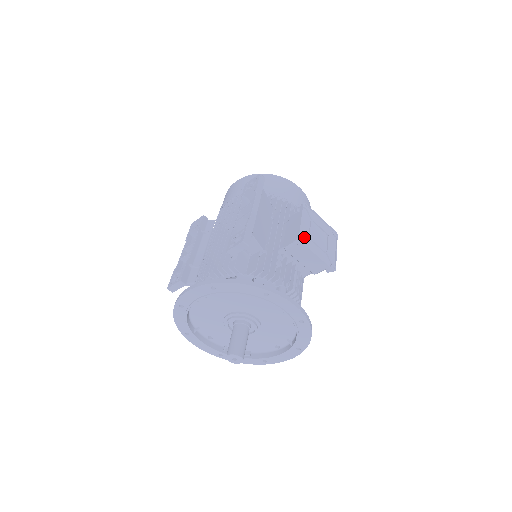
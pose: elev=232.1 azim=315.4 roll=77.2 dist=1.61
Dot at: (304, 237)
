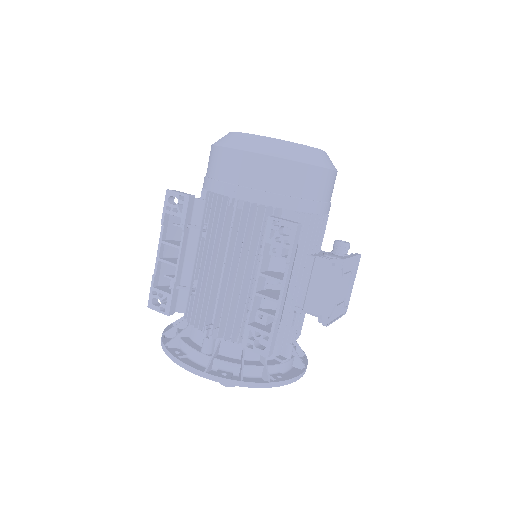
Dot at: (330, 312)
